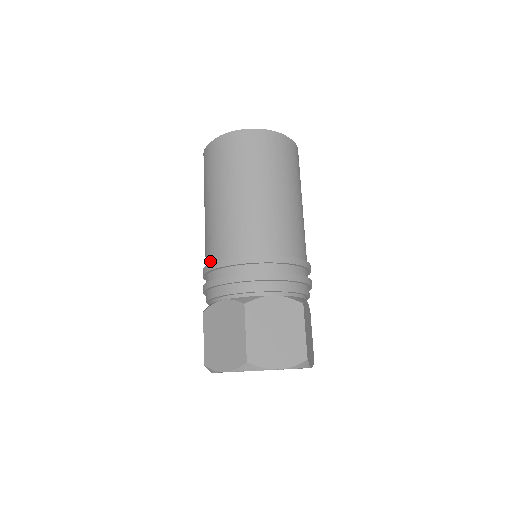
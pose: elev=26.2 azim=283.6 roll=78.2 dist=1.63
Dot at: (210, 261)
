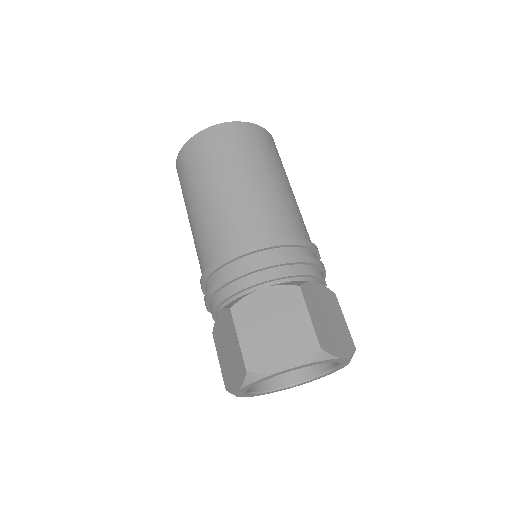
Dot at: occluded
